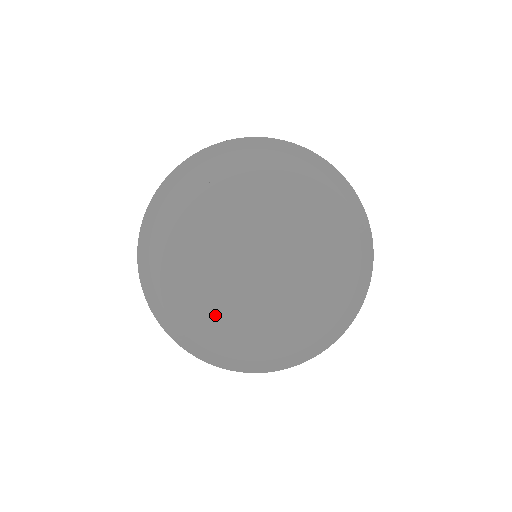
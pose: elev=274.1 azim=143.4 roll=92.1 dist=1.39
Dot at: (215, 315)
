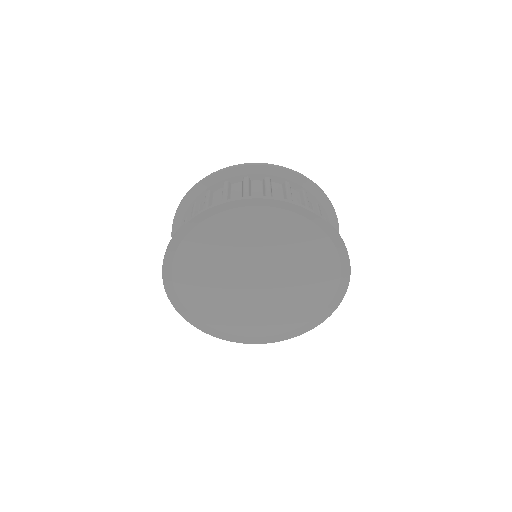
Dot at: (268, 319)
